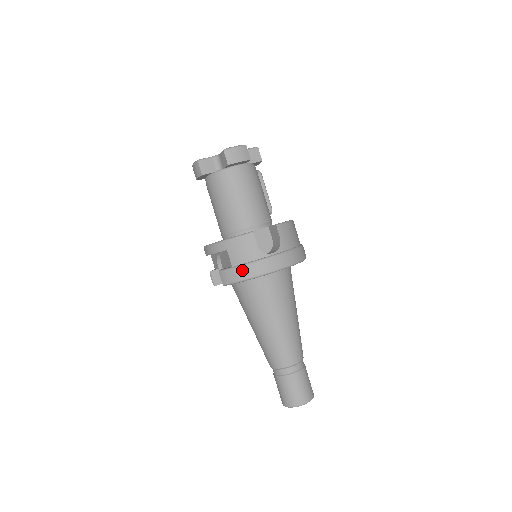
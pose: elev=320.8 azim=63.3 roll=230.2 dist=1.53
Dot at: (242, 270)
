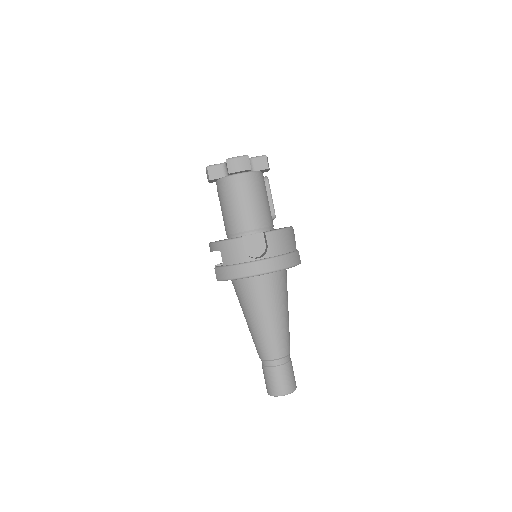
Dot at: (230, 270)
